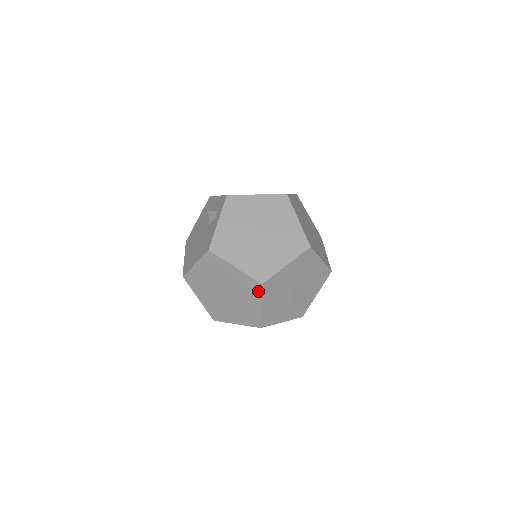
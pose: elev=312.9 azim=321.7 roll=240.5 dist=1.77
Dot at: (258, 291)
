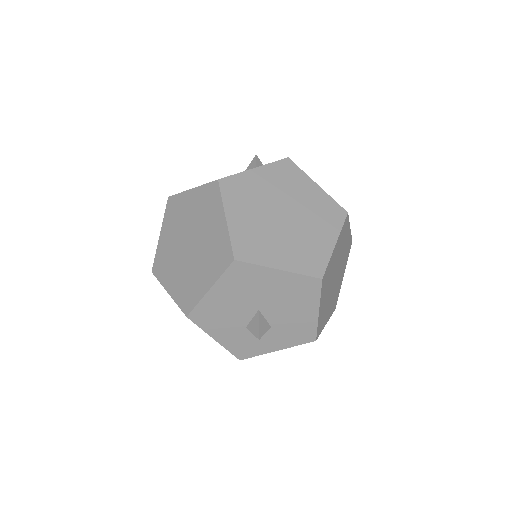
Dot at: (223, 266)
